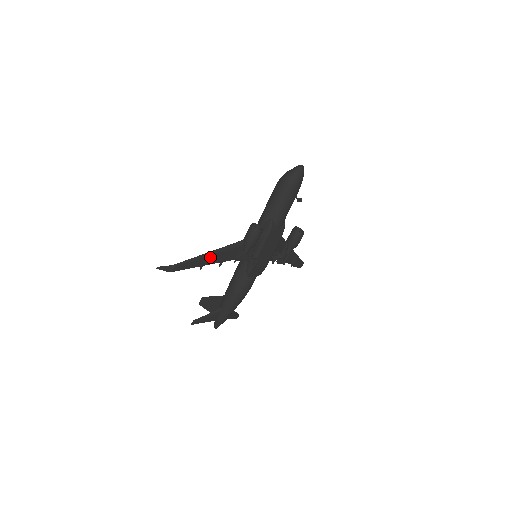
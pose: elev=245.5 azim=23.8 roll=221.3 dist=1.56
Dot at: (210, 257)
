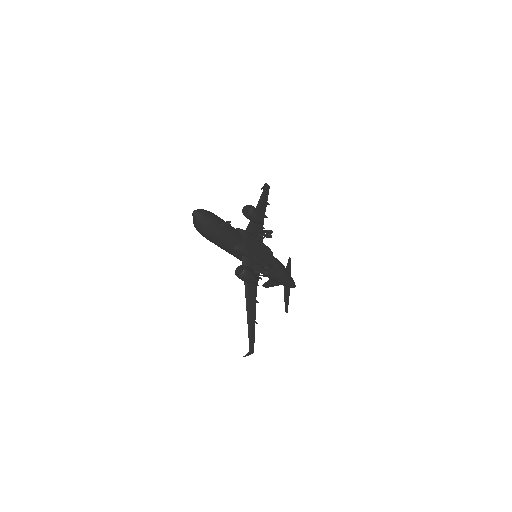
Dot at: (251, 315)
